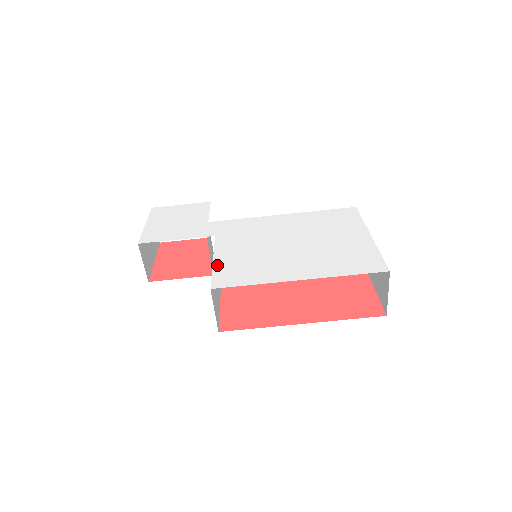
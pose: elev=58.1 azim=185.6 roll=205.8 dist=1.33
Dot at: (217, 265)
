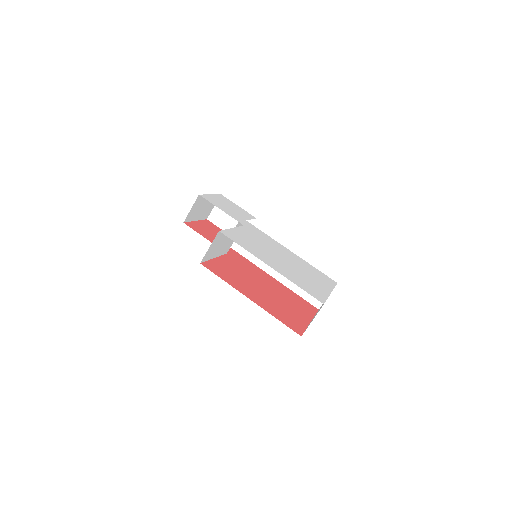
Dot at: (232, 230)
